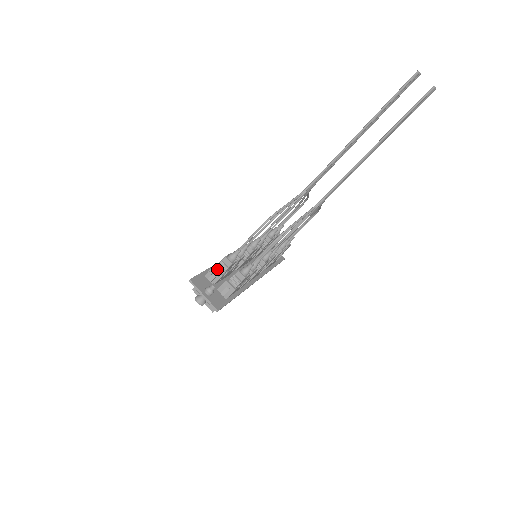
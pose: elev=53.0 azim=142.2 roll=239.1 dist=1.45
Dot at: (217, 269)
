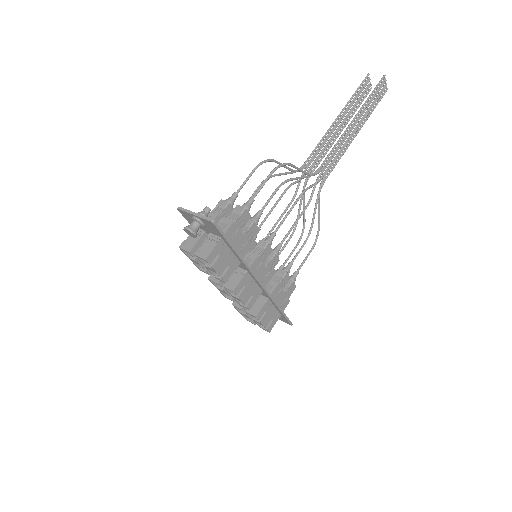
Dot at: (211, 213)
